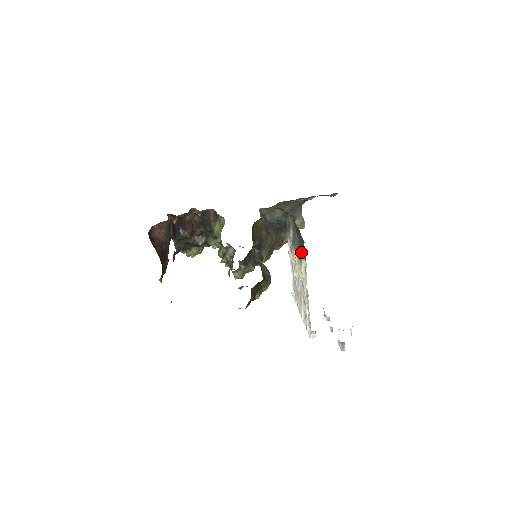
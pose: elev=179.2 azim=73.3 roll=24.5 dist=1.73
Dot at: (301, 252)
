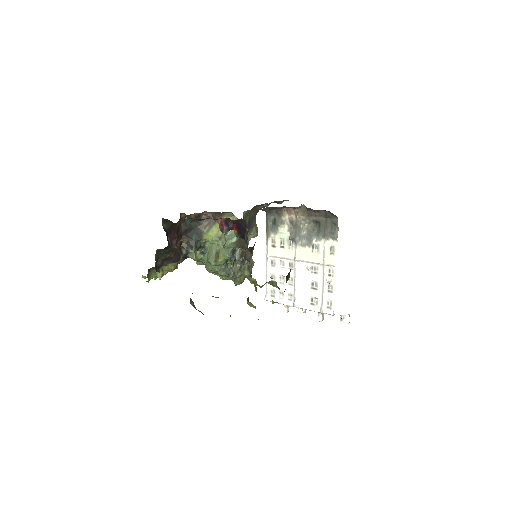
Dot at: (324, 234)
